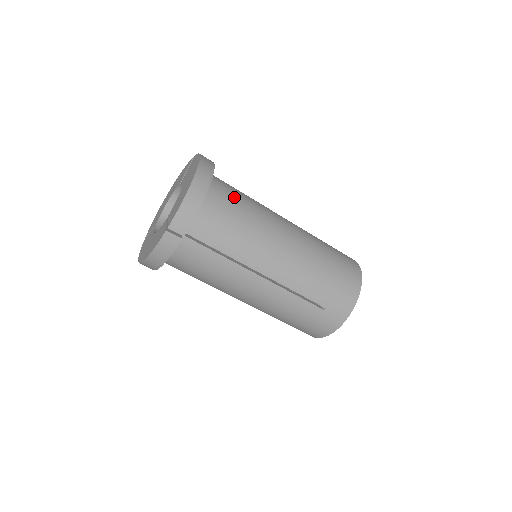
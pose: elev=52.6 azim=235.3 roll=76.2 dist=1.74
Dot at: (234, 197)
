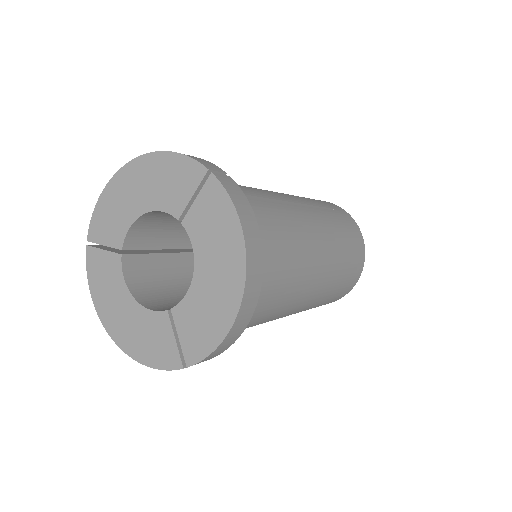
Dot at: (273, 263)
